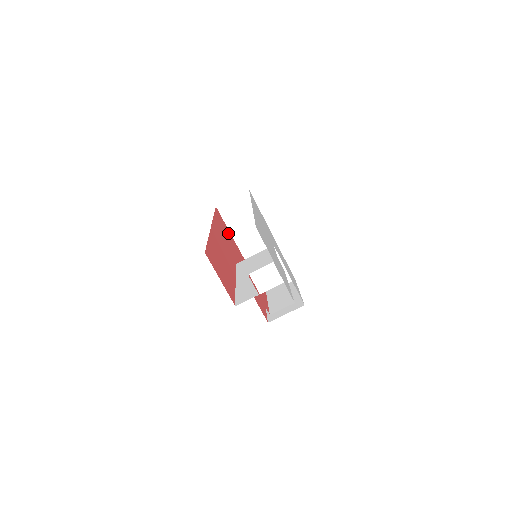
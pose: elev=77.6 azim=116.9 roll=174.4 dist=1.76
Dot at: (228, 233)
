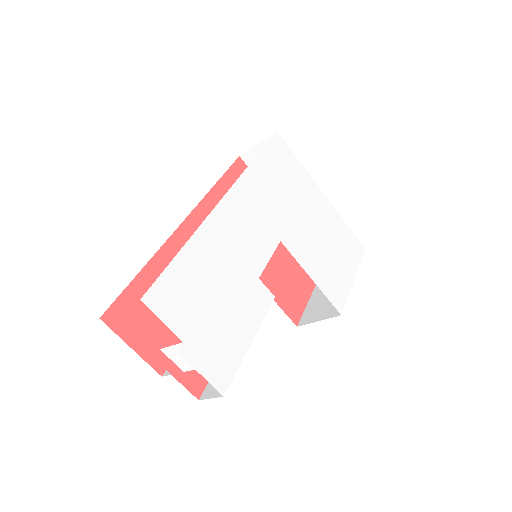
Dot at: occluded
